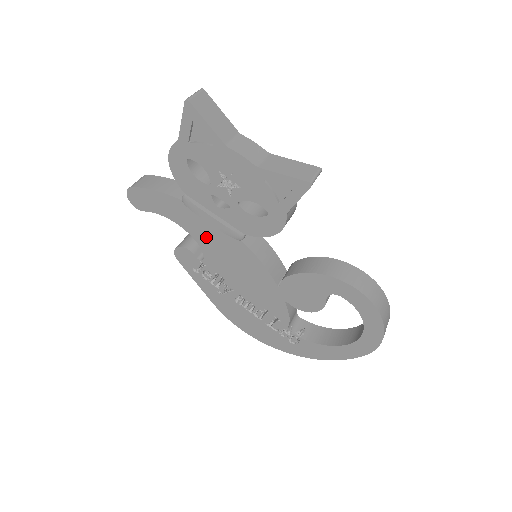
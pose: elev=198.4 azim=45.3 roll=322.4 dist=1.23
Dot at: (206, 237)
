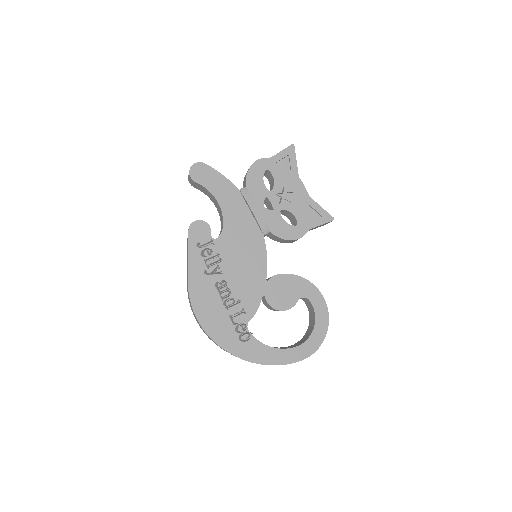
Dot at: (236, 222)
